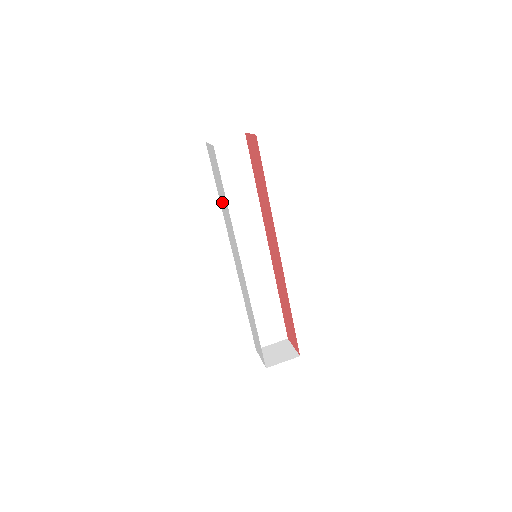
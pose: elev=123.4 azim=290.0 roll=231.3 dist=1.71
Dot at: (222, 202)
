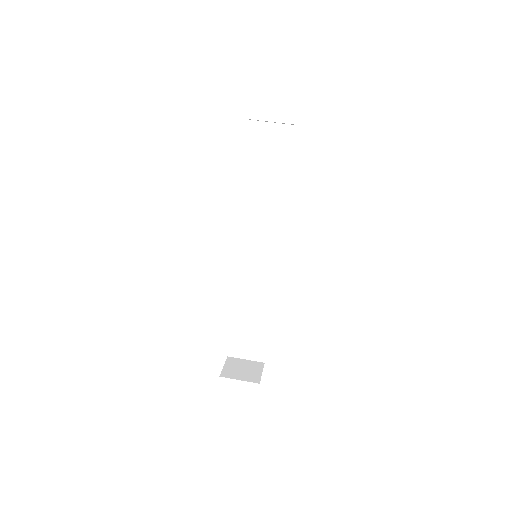
Dot at: occluded
